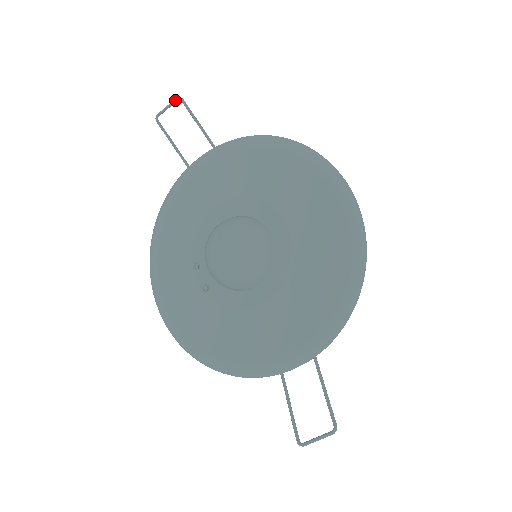
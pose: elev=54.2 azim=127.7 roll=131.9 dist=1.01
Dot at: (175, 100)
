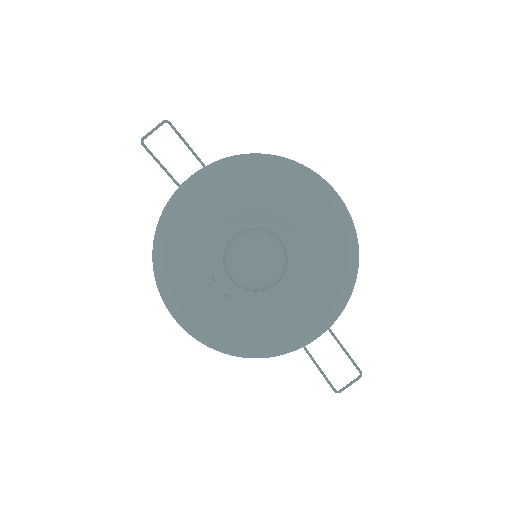
Dot at: (162, 123)
